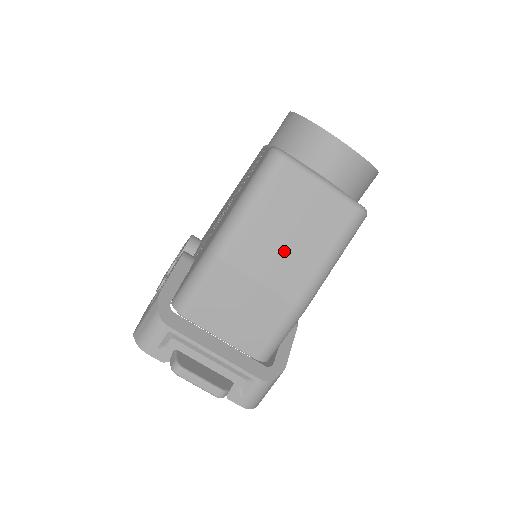
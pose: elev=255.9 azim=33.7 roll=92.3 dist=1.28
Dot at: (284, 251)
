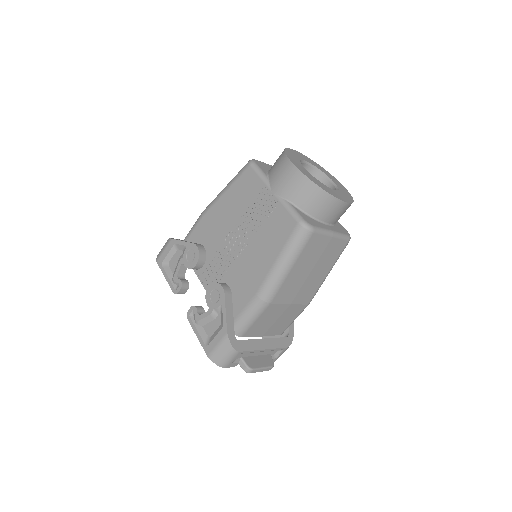
Dot at: (306, 282)
